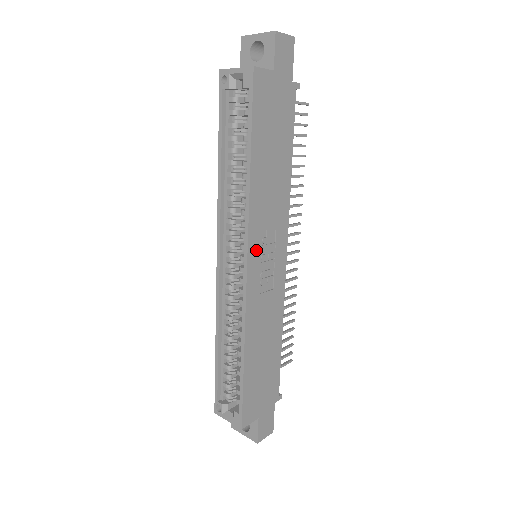
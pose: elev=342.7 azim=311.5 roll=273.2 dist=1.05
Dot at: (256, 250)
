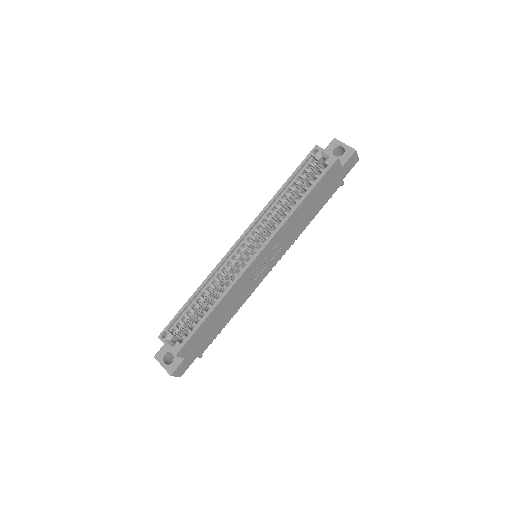
Dot at: (267, 251)
